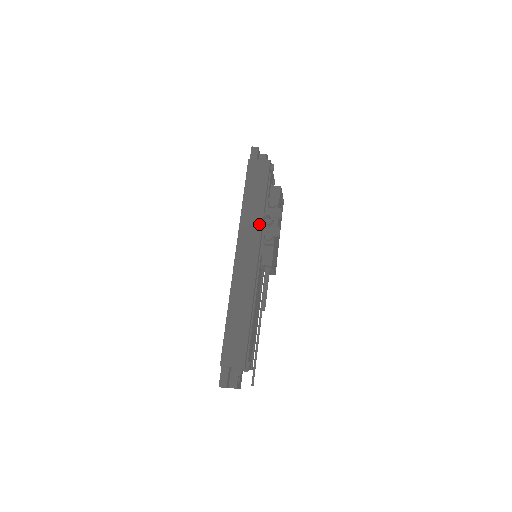
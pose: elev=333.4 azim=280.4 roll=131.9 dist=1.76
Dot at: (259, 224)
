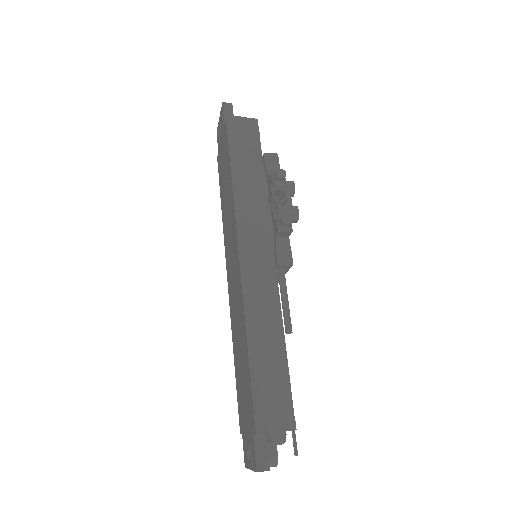
Dot at: (264, 206)
